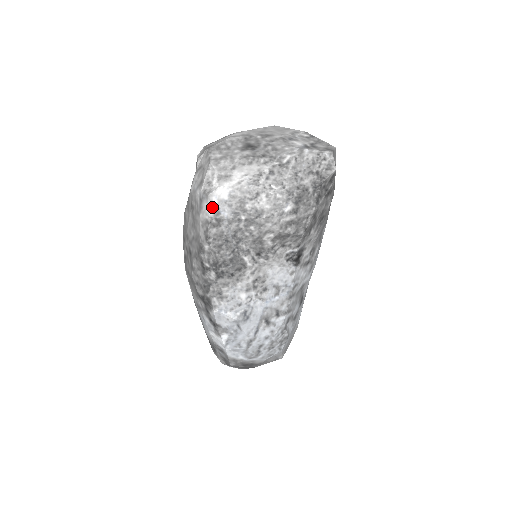
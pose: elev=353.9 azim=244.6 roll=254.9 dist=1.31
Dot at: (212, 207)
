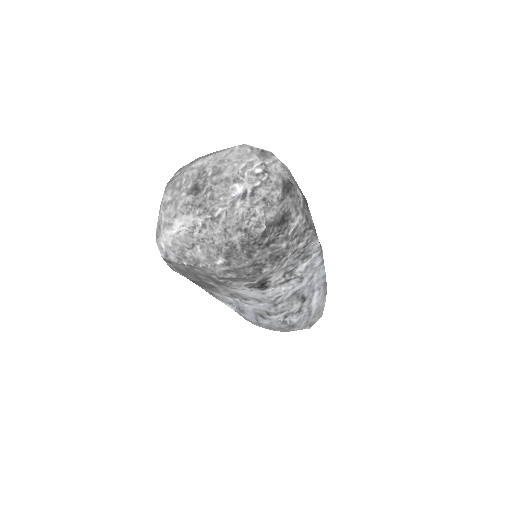
Dot at: (162, 250)
